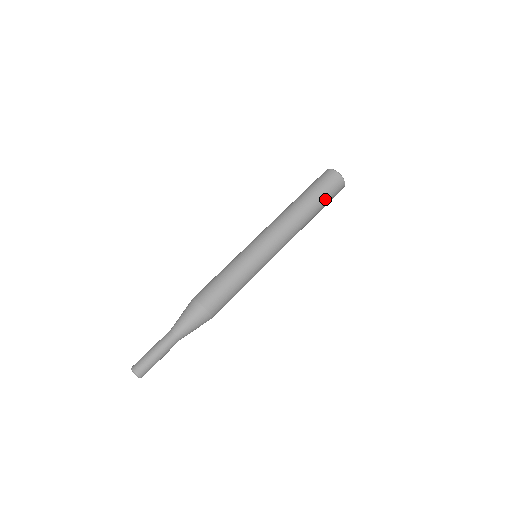
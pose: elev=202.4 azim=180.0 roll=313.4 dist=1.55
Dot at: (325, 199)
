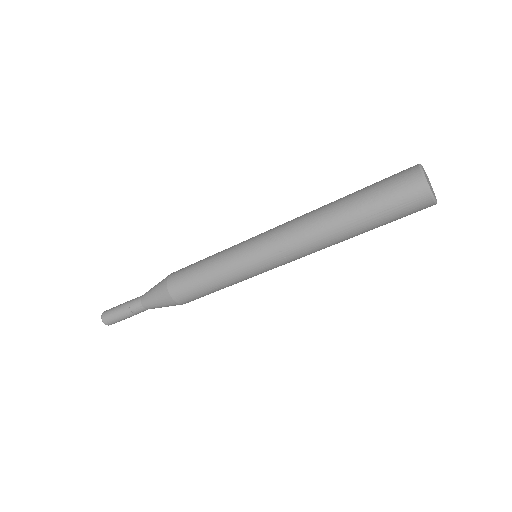
Dot at: (374, 203)
